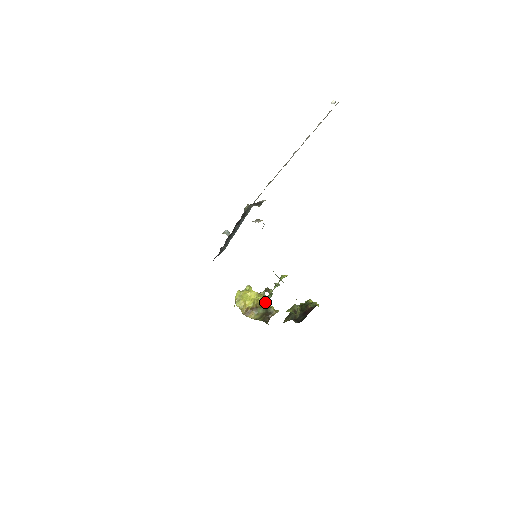
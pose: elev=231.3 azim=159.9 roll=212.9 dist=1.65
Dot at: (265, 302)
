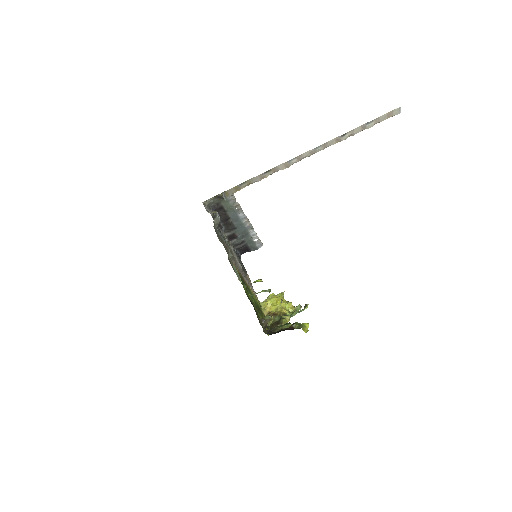
Dot at: (290, 314)
